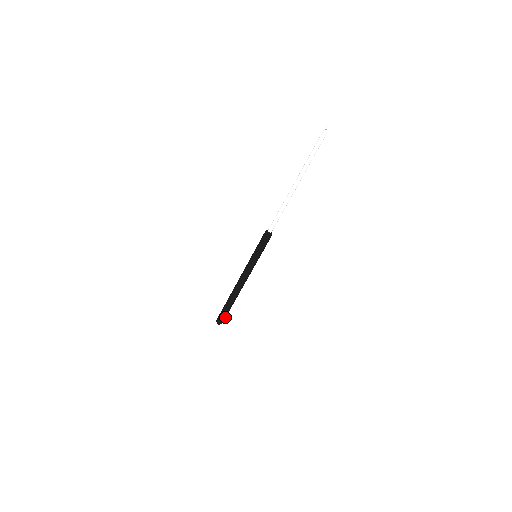
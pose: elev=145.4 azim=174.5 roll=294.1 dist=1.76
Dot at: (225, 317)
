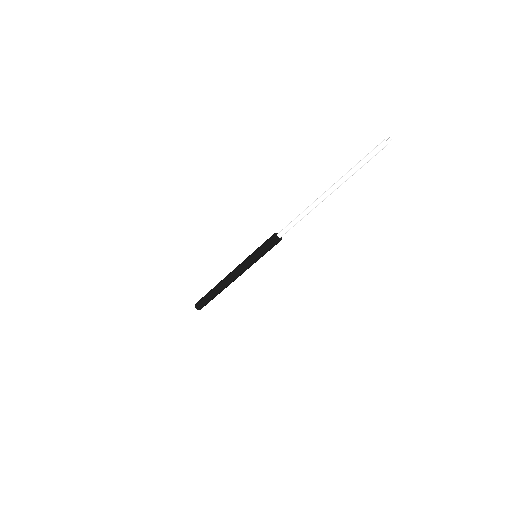
Dot at: (203, 304)
